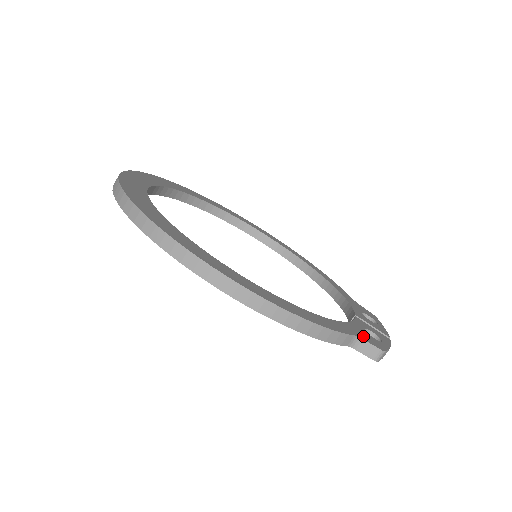
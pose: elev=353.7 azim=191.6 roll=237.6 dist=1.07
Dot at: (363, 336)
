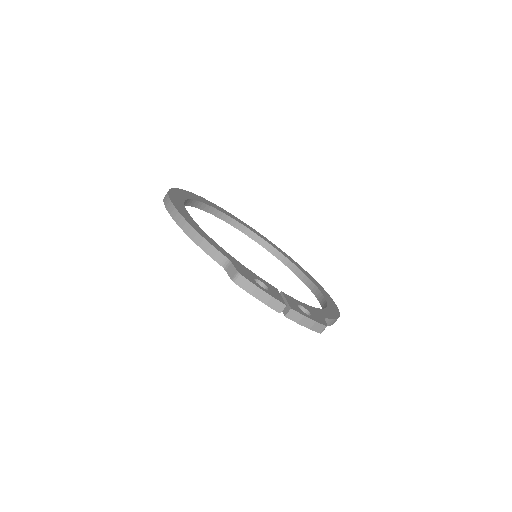
Dot at: (239, 267)
